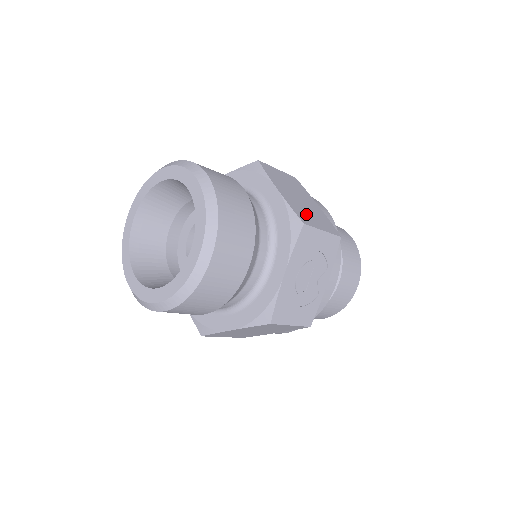
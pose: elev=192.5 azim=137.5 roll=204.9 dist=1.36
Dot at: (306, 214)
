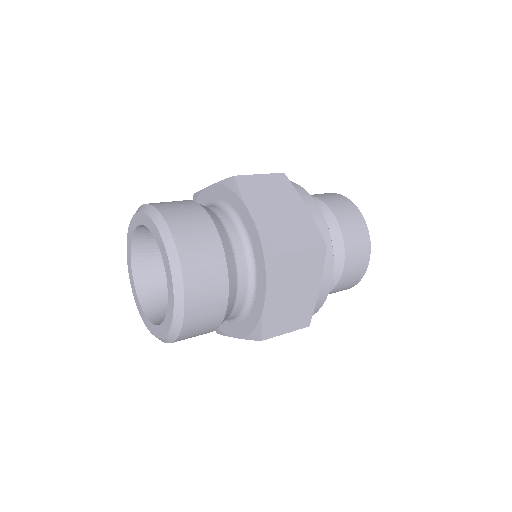
Dot at: (280, 320)
